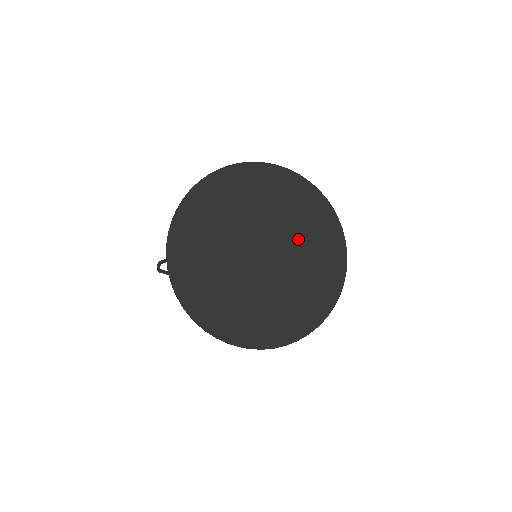
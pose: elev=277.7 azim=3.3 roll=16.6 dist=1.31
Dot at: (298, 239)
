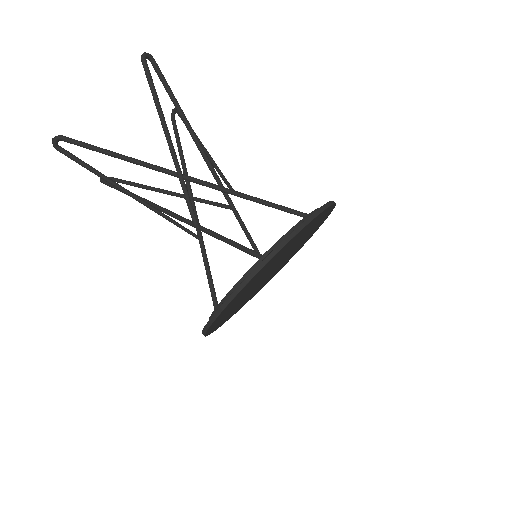
Dot at: occluded
